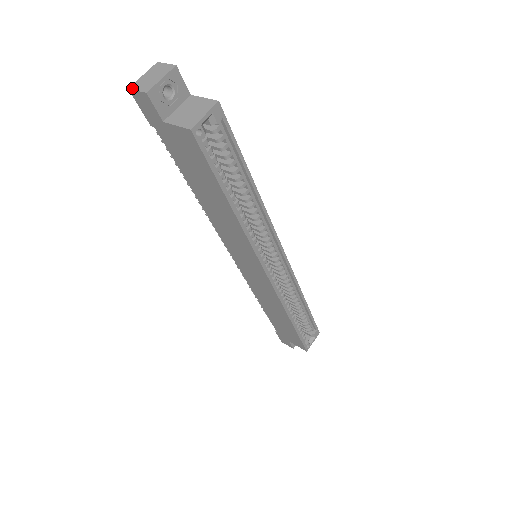
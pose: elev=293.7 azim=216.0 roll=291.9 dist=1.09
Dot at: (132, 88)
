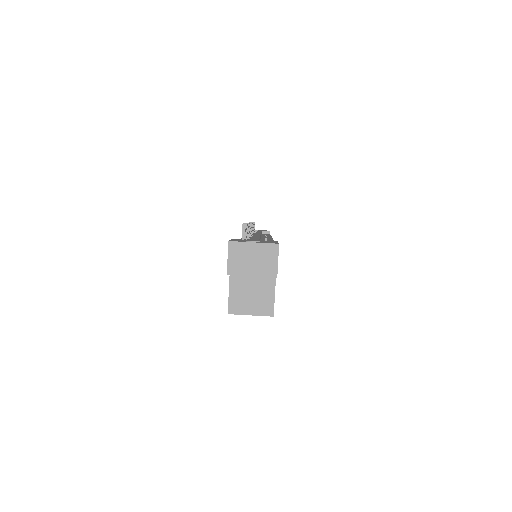
Dot at: (230, 247)
